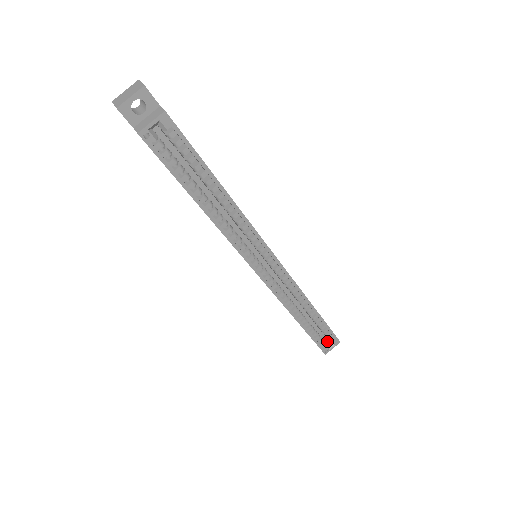
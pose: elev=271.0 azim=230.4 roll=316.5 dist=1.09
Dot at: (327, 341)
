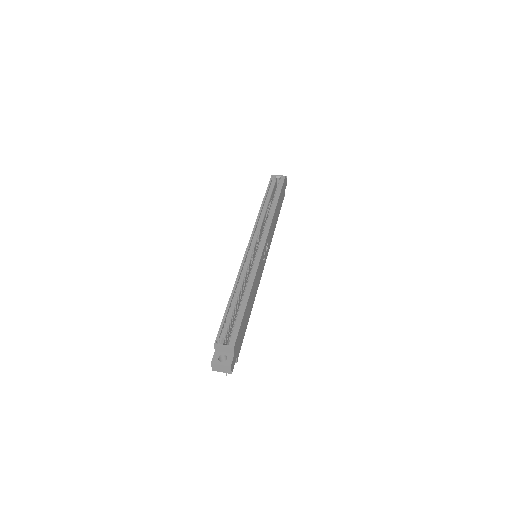
Dot at: occluded
